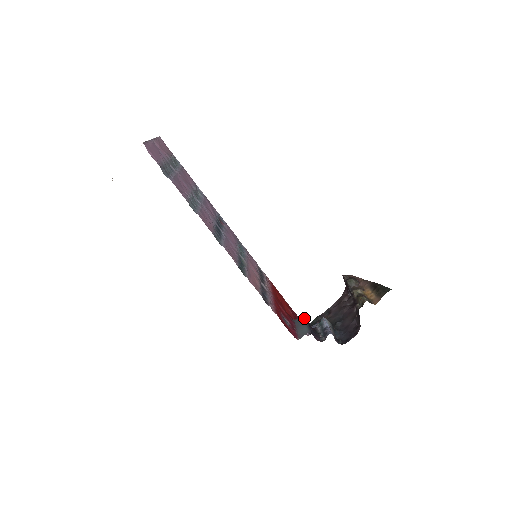
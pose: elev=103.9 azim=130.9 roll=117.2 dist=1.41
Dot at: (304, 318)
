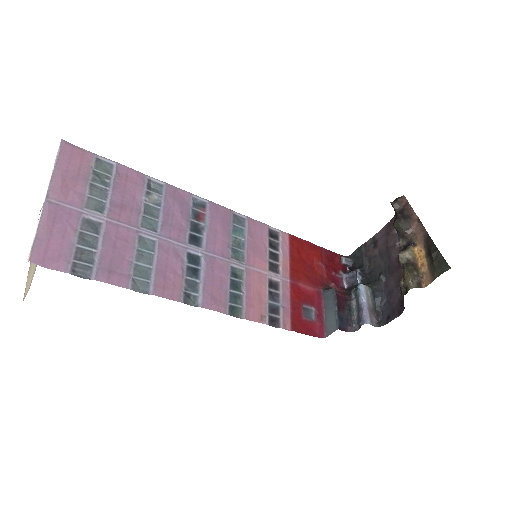
Dot at: (334, 296)
